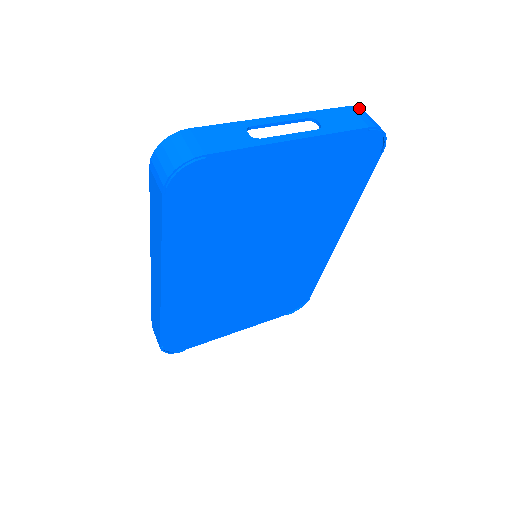
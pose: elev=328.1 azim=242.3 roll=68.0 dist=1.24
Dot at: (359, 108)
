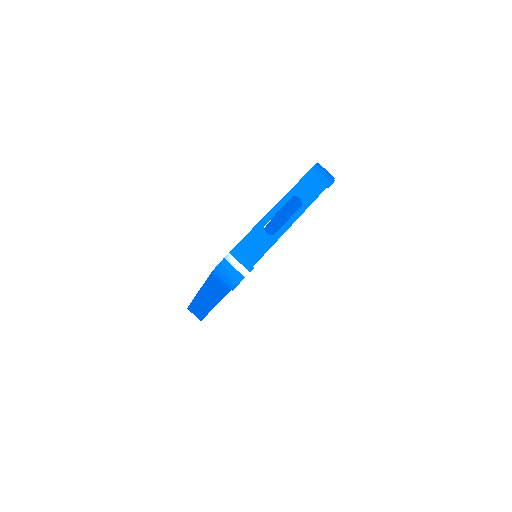
Dot at: (316, 167)
